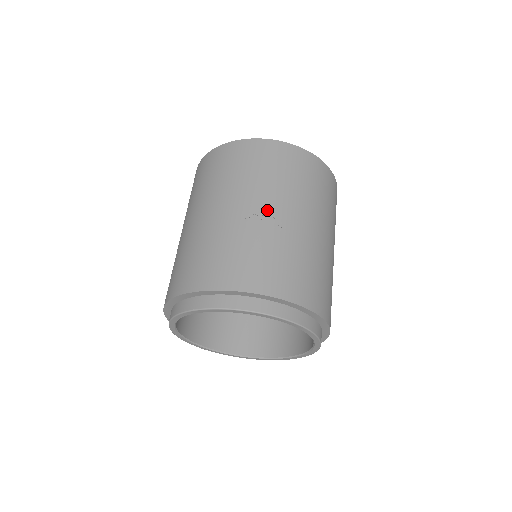
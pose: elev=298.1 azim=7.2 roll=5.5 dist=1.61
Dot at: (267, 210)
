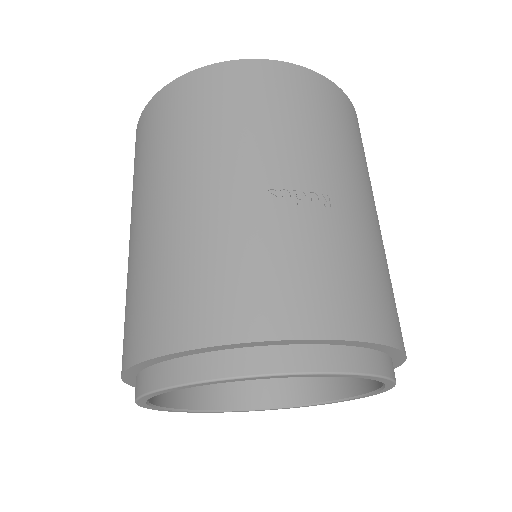
Dot at: (302, 181)
